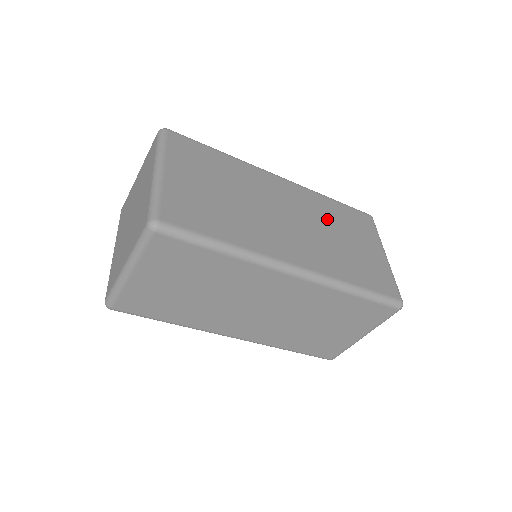
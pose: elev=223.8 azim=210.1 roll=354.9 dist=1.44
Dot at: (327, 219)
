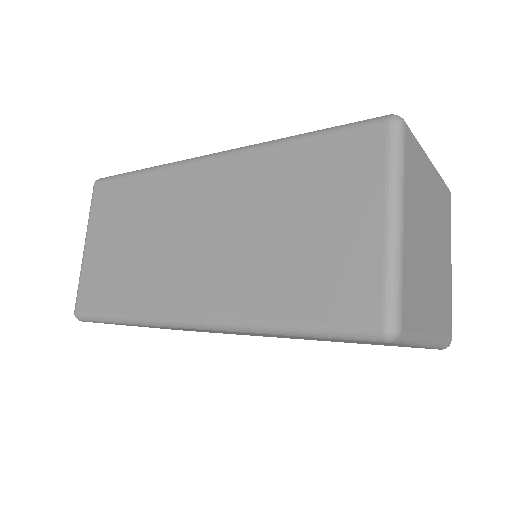
Dot at: occluded
